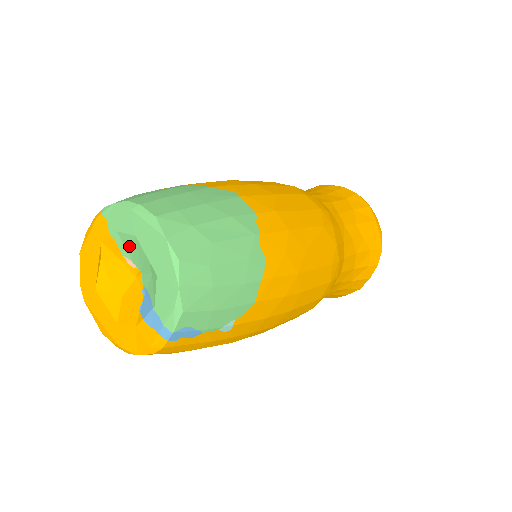
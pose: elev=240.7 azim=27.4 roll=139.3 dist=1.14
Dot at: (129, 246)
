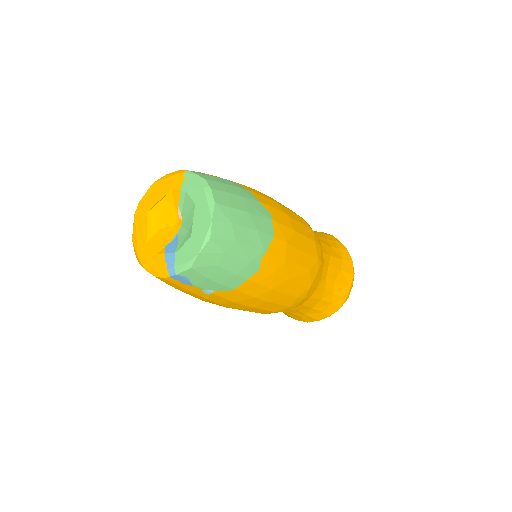
Dot at: (187, 205)
